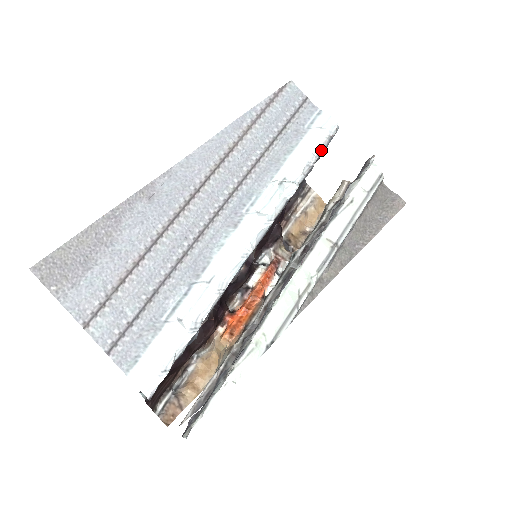
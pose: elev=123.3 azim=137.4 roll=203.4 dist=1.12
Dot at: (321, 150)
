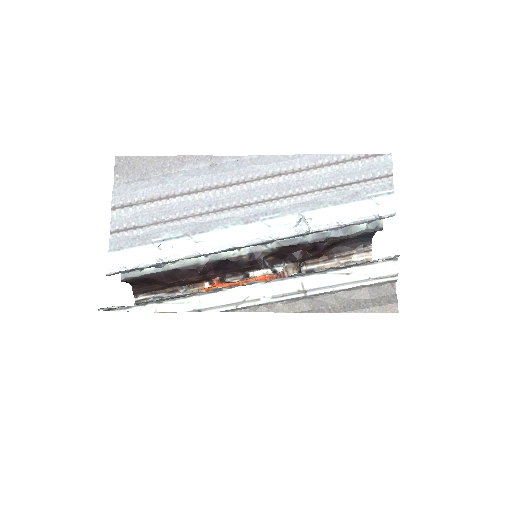
Dot at: (361, 220)
